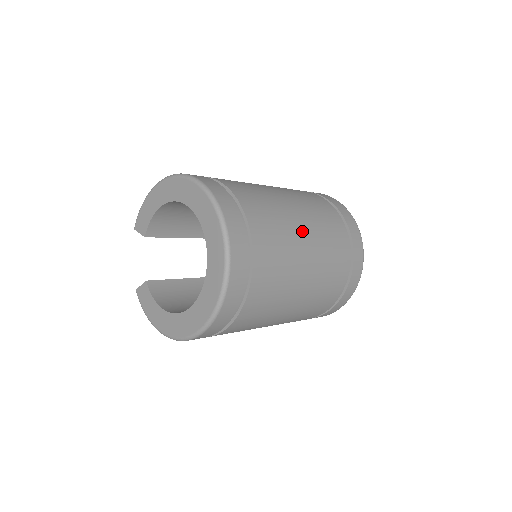
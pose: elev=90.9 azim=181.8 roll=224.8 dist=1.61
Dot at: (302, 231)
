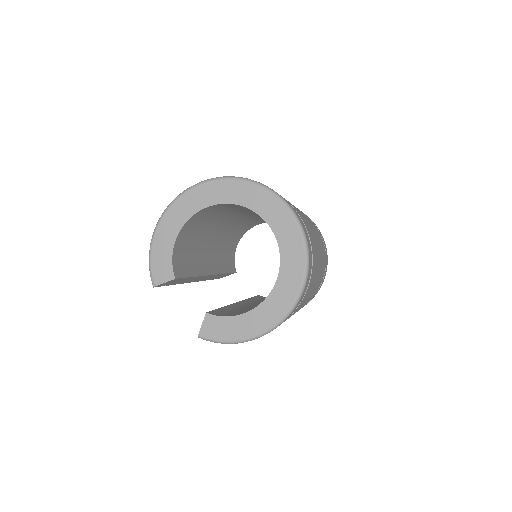
Dot at: occluded
